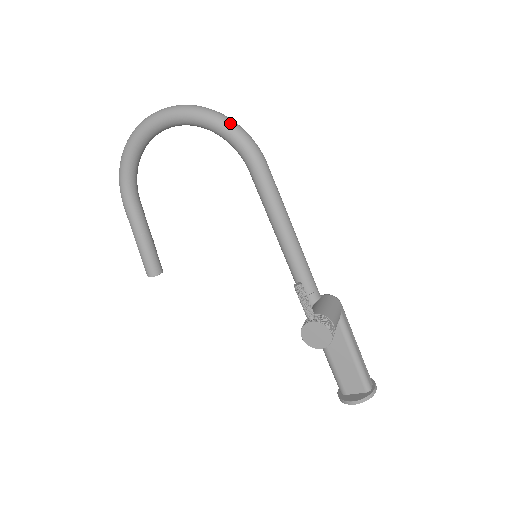
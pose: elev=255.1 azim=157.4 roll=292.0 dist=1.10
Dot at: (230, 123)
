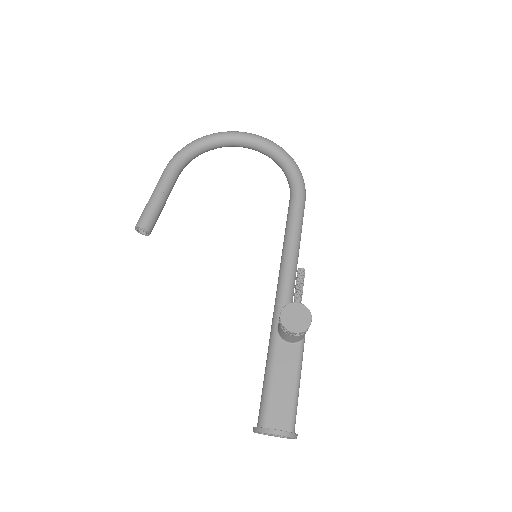
Dot at: occluded
